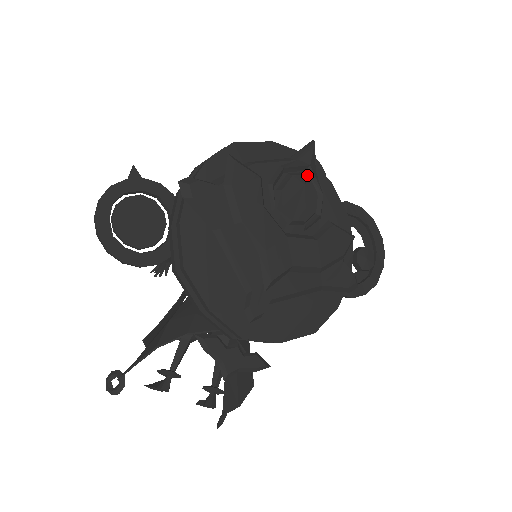
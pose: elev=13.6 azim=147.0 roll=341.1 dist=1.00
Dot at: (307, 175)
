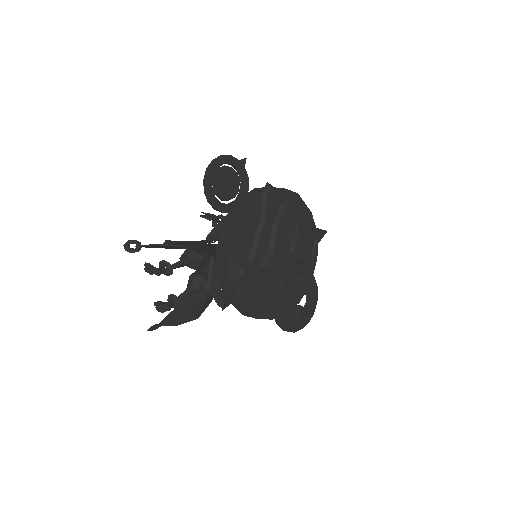
Dot at: (314, 241)
